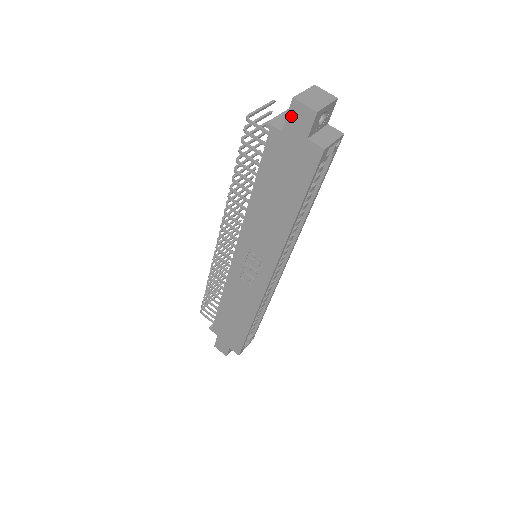
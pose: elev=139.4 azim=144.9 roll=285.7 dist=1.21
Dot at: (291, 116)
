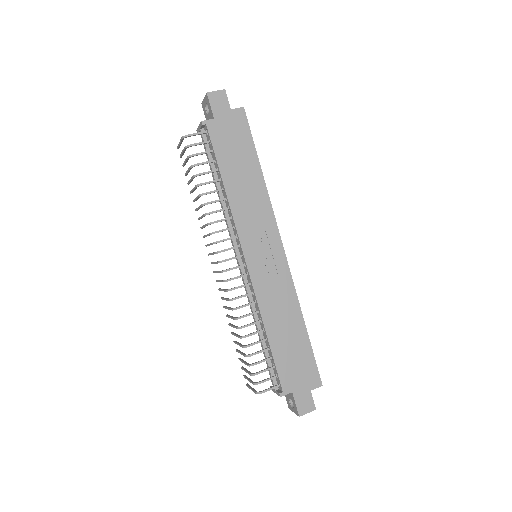
Dot at: (213, 104)
